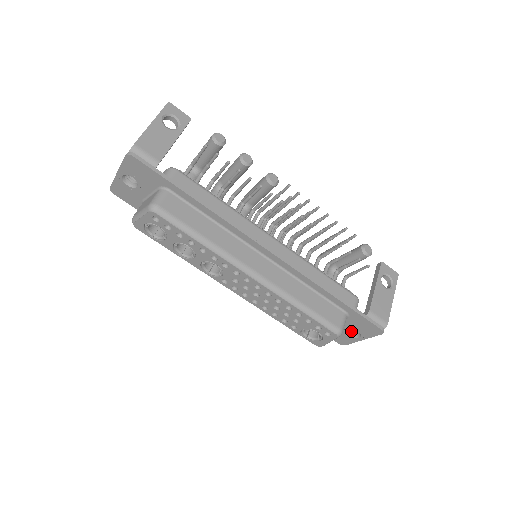
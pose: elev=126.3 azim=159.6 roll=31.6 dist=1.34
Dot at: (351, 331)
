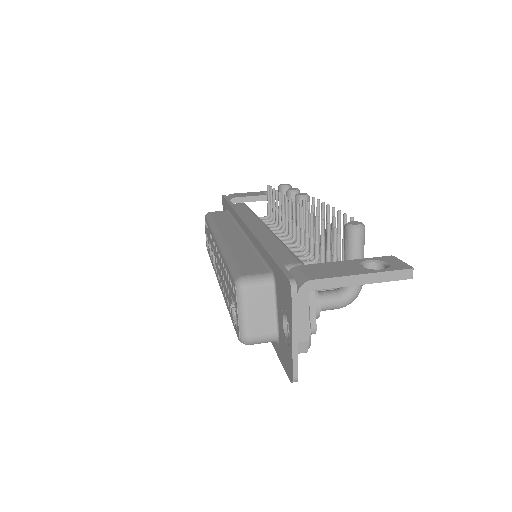
Dot at: occluded
